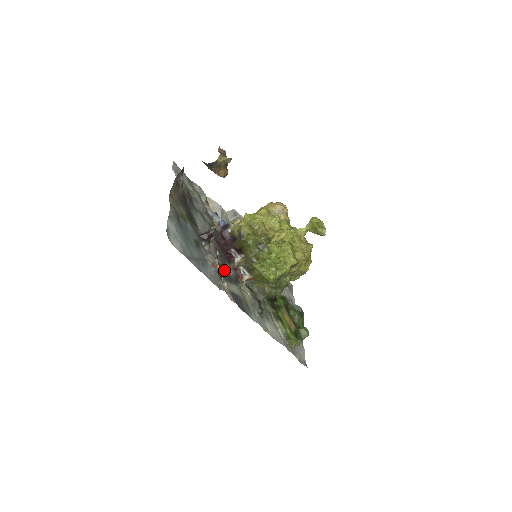
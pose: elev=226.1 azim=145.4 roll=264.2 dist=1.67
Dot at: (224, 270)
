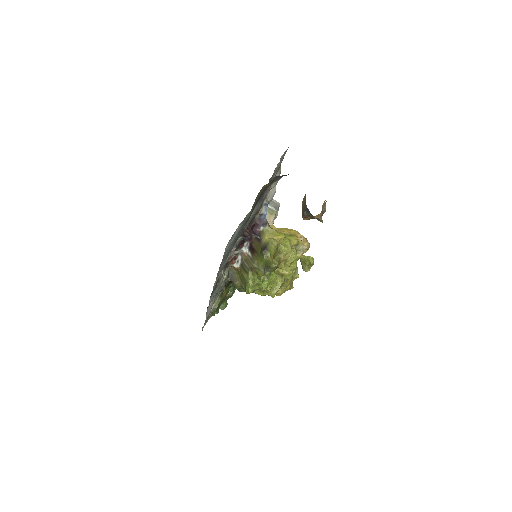
Dot at: occluded
